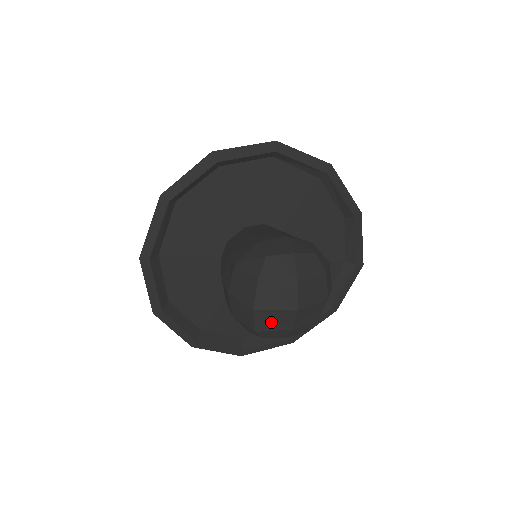
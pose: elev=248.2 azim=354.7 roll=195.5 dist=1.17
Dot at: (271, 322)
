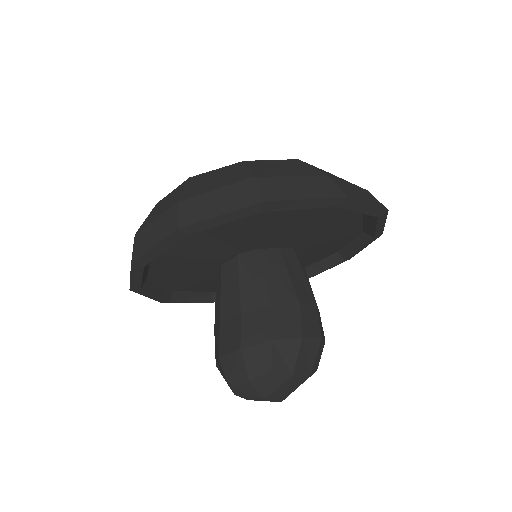
Dot at: occluded
